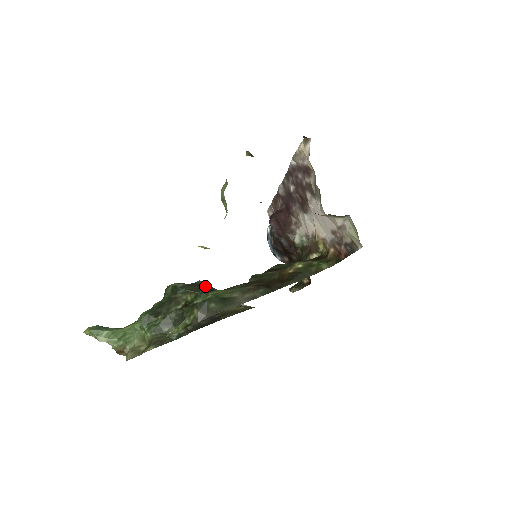
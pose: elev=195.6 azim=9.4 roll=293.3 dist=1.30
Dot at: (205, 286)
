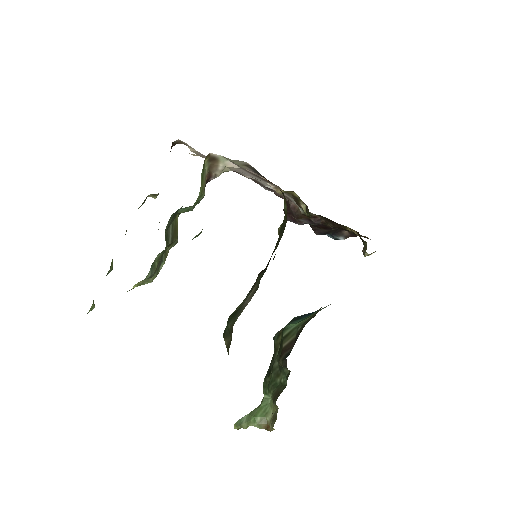
Dot at: (294, 318)
